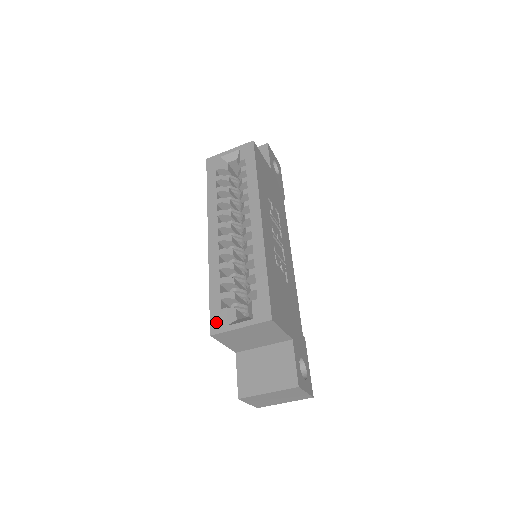
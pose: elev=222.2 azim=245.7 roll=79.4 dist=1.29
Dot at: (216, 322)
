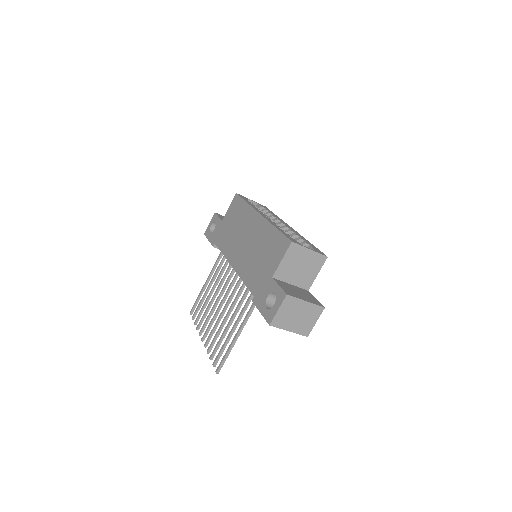
Dot at: (292, 240)
